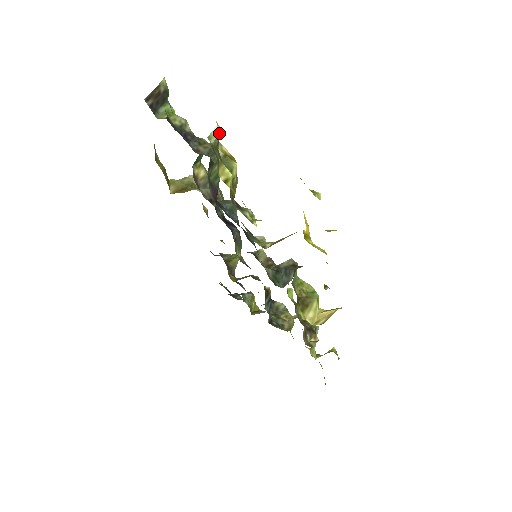
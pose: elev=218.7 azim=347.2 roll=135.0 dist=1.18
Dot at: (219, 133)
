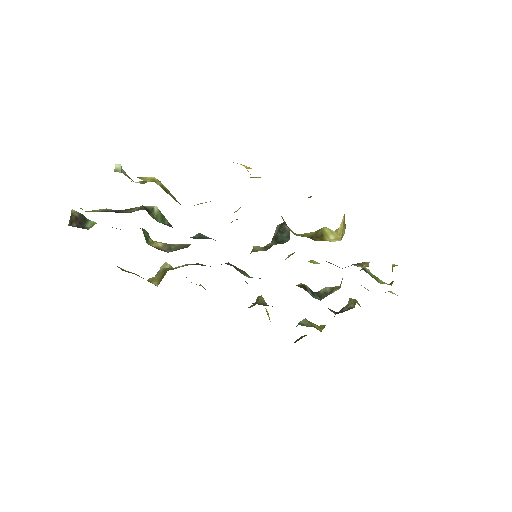
Dot at: (123, 170)
